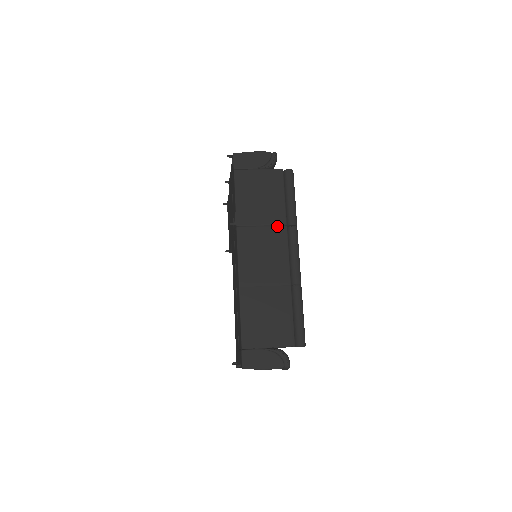
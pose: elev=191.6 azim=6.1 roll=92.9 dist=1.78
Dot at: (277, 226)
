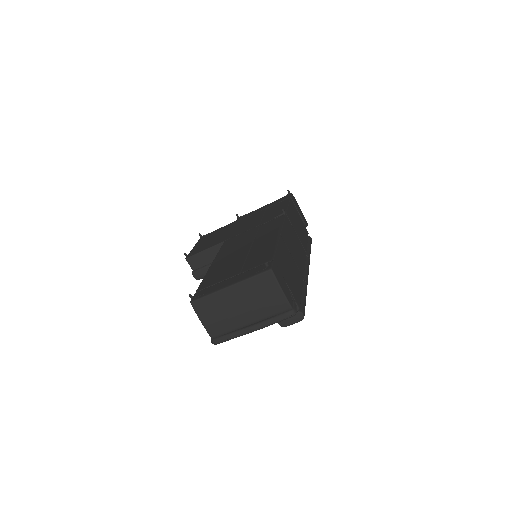
Dot at: (303, 246)
